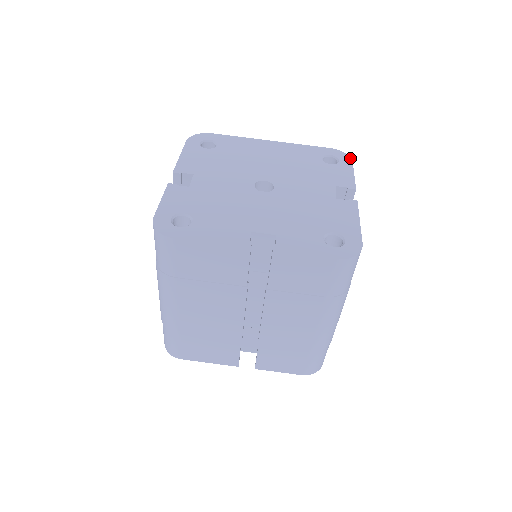
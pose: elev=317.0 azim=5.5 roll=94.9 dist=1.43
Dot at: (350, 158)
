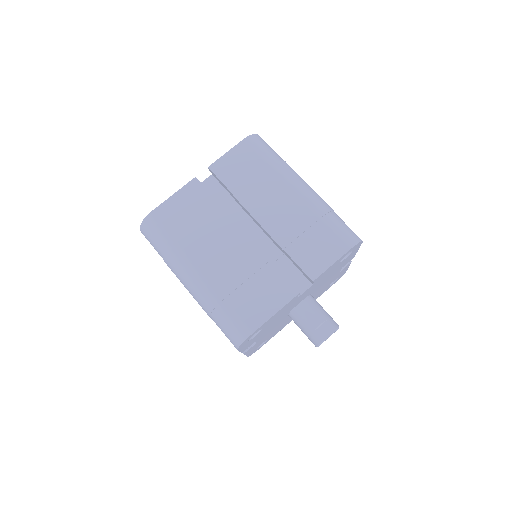
Dot at: occluded
